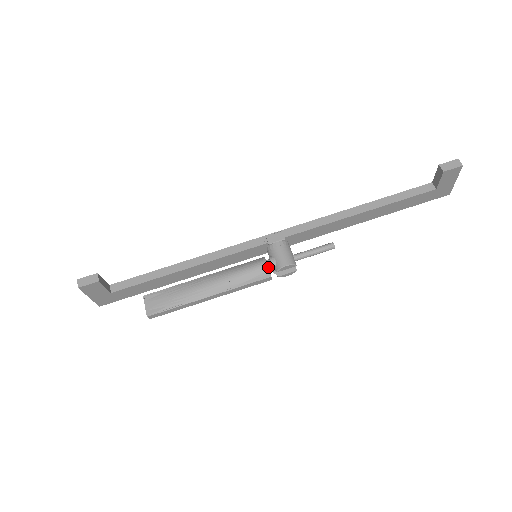
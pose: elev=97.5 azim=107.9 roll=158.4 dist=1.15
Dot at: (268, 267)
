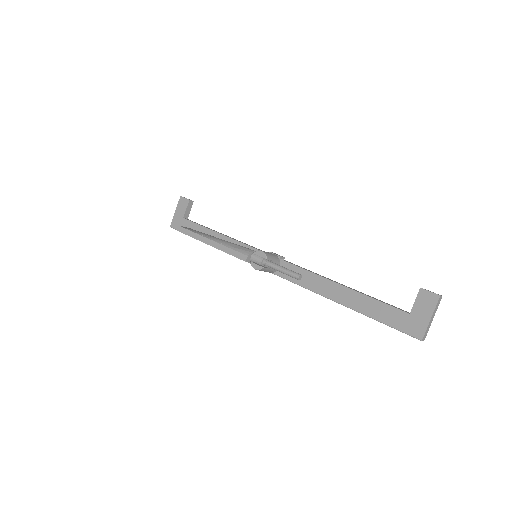
Dot at: (253, 251)
